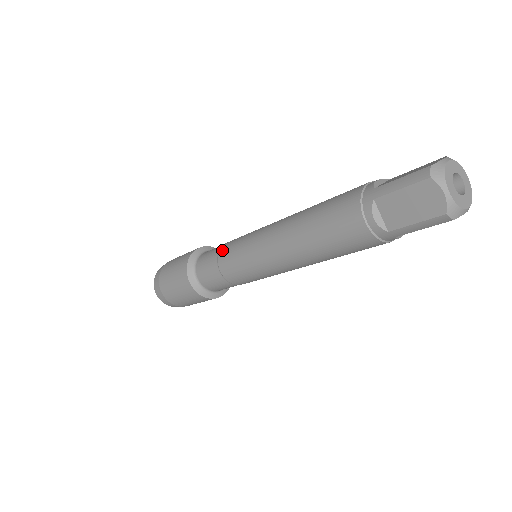
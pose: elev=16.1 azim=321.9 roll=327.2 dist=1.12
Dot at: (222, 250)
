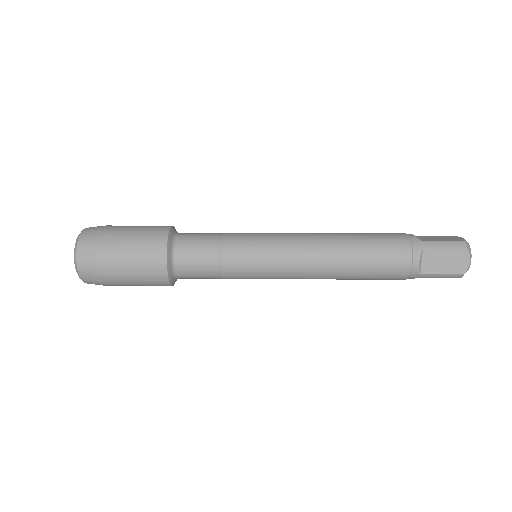
Dot at: (228, 275)
